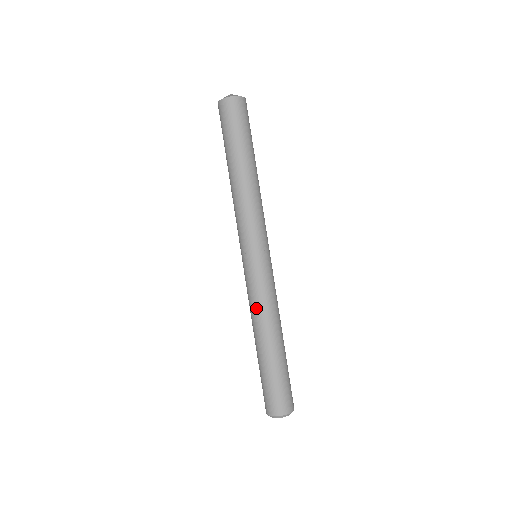
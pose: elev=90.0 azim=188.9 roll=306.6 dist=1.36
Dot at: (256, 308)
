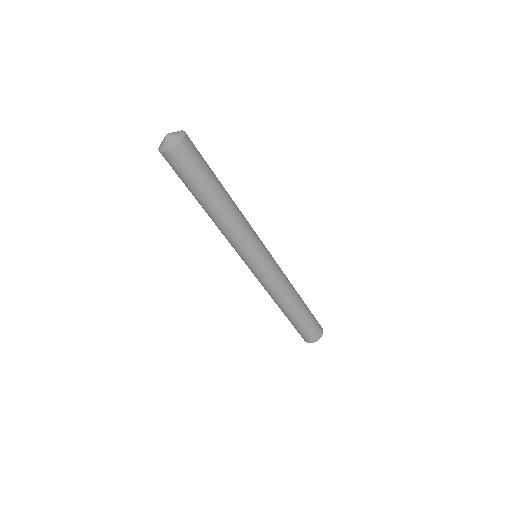
Dot at: (278, 293)
